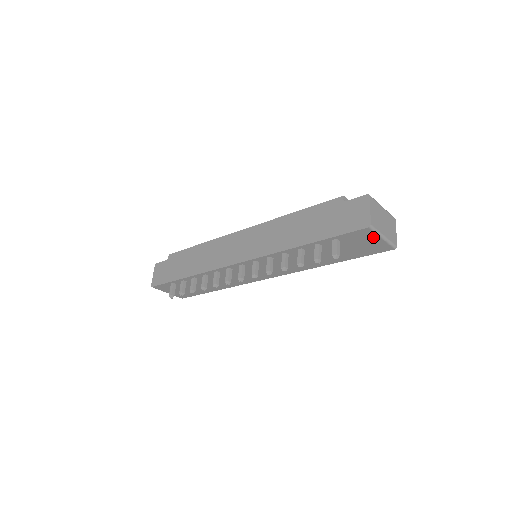
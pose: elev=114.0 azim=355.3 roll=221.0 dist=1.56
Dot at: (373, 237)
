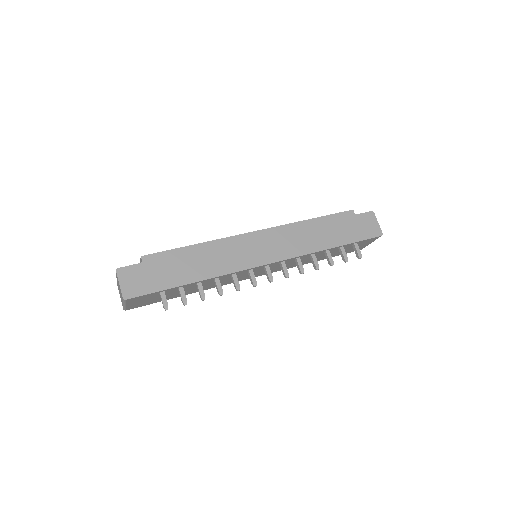
Dot at: (371, 242)
